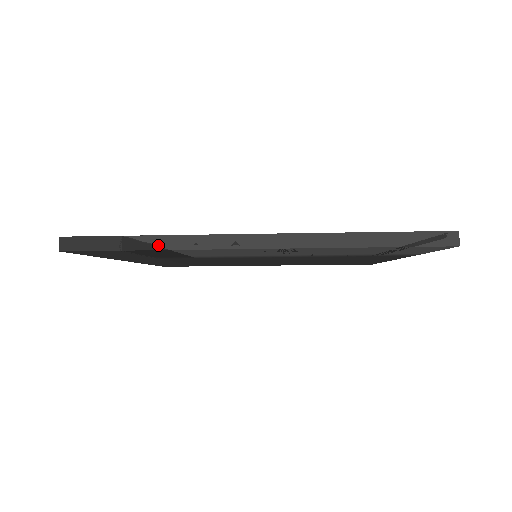
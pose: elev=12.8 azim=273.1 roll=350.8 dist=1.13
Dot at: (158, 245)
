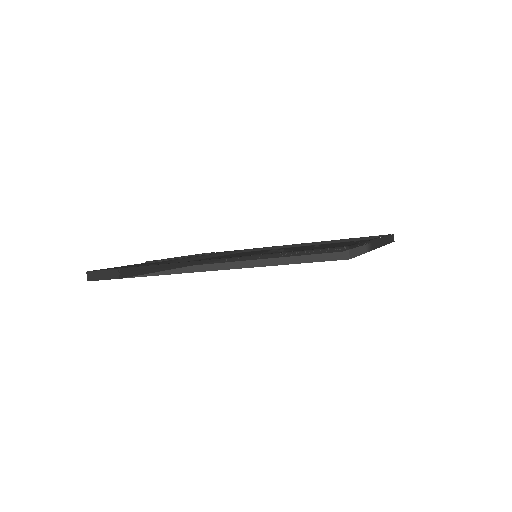
Dot at: (141, 273)
